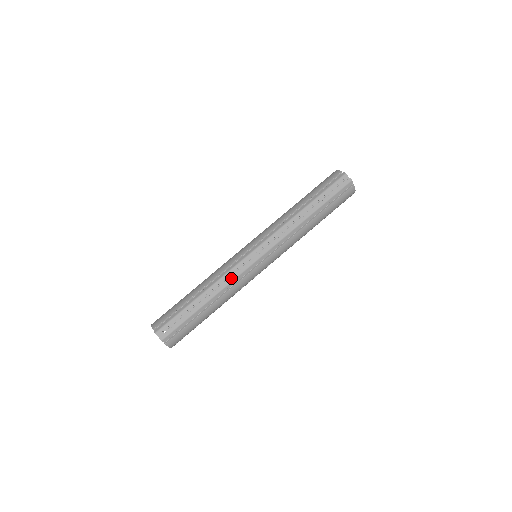
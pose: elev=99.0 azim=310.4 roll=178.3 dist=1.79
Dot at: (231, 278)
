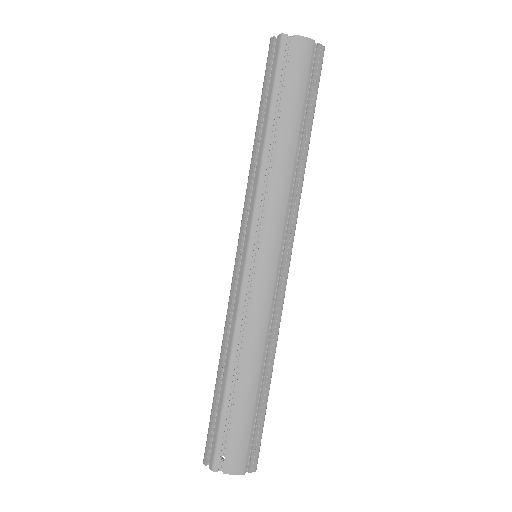
Dot at: (234, 314)
